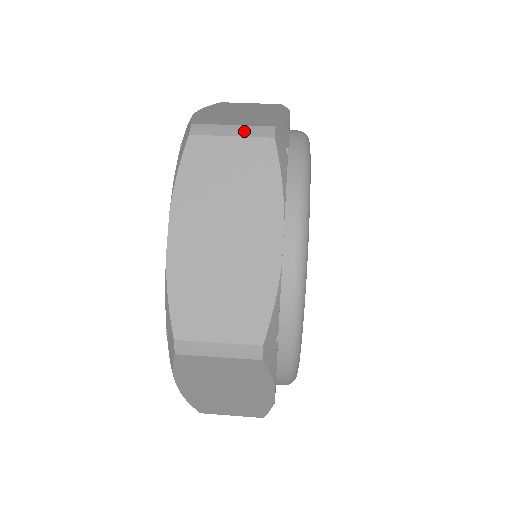
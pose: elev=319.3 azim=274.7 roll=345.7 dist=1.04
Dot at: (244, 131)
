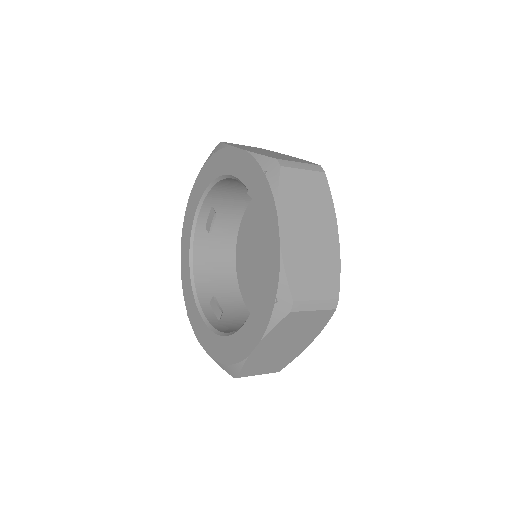
Dot at: occluded
